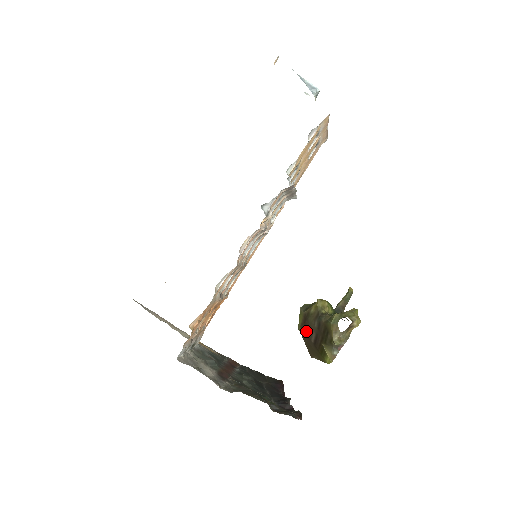
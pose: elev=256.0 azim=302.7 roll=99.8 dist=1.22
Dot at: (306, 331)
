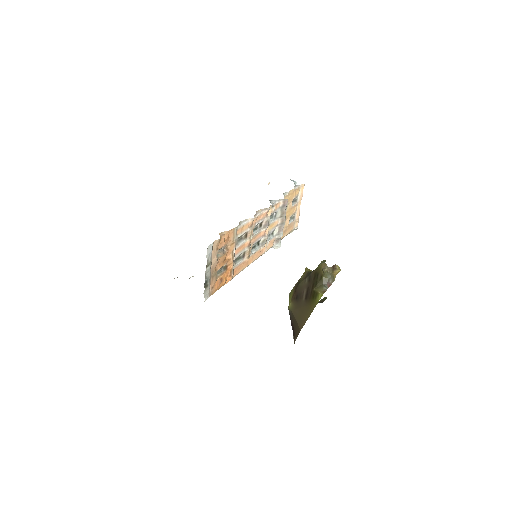
Dot at: (297, 297)
